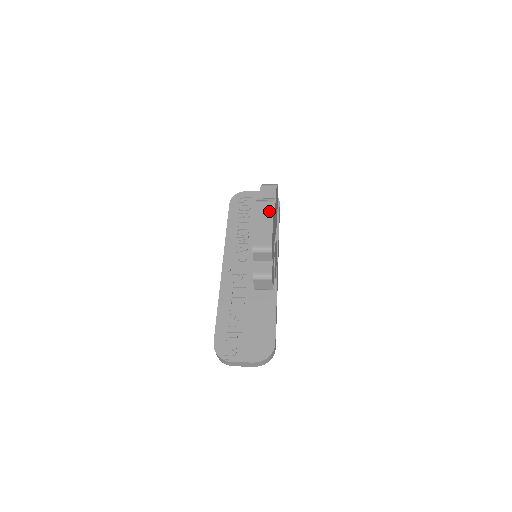
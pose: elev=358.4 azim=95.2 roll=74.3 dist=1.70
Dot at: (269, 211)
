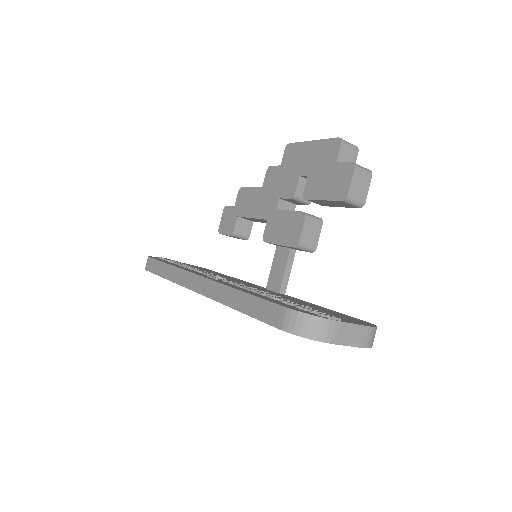
Dot at: occluded
